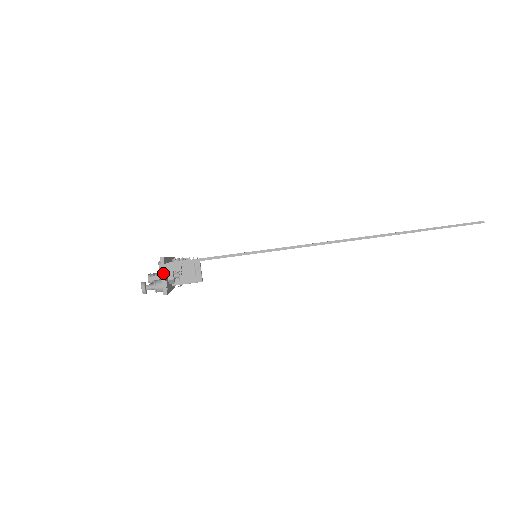
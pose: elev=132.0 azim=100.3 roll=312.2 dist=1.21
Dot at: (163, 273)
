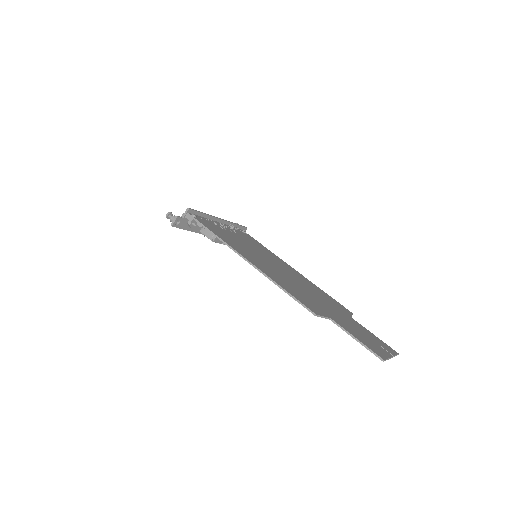
Dot at: (183, 216)
